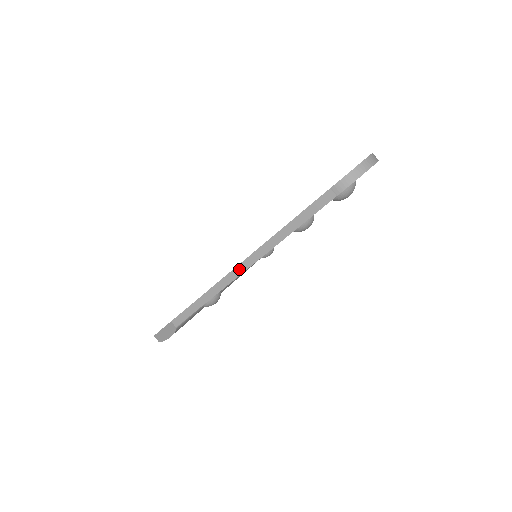
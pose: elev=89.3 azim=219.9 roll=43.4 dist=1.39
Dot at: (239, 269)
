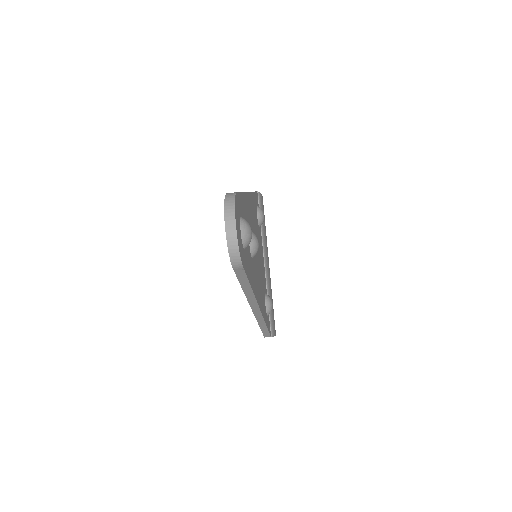
Dot at: (256, 312)
